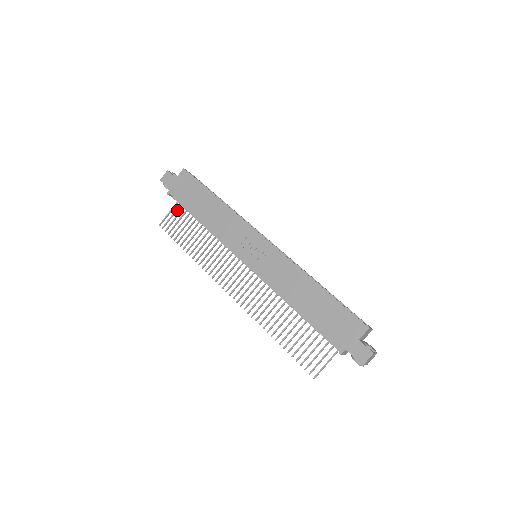
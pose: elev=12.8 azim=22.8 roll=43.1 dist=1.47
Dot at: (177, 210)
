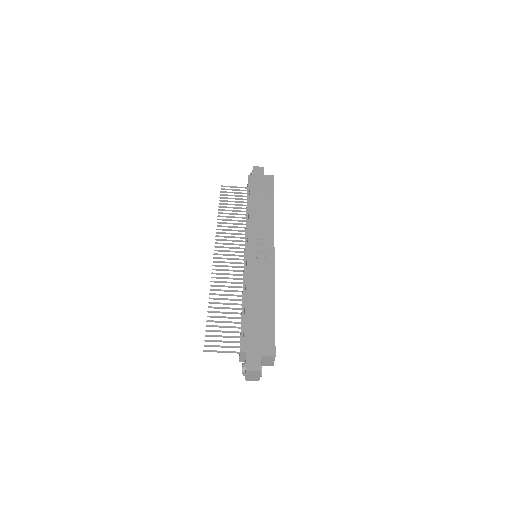
Dot at: occluded
